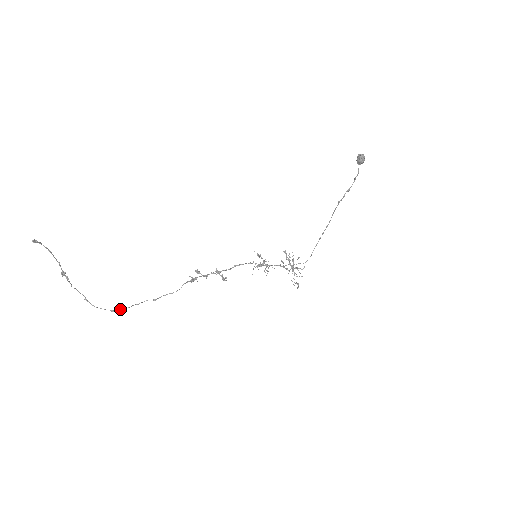
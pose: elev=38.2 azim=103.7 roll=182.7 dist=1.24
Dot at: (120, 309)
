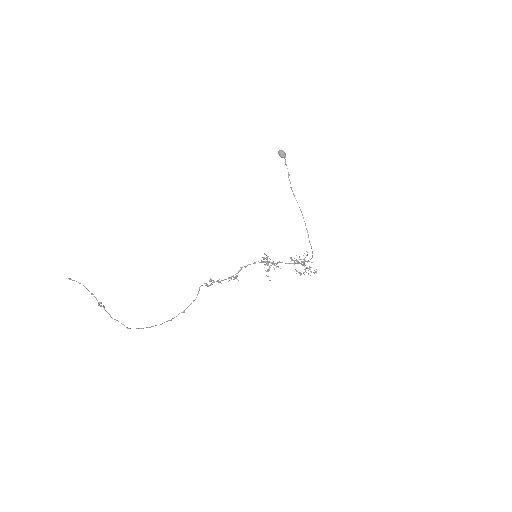
Dot at: (156, 325)
